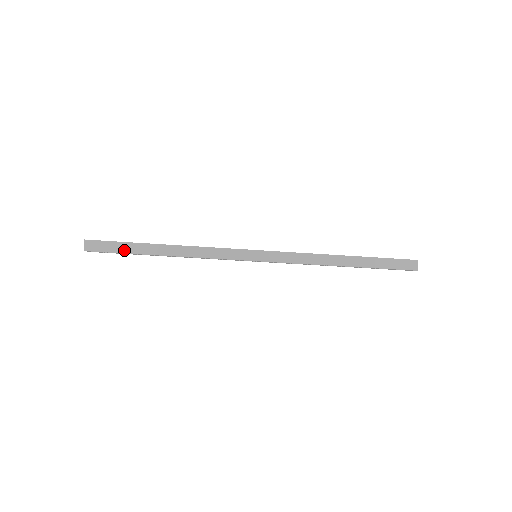
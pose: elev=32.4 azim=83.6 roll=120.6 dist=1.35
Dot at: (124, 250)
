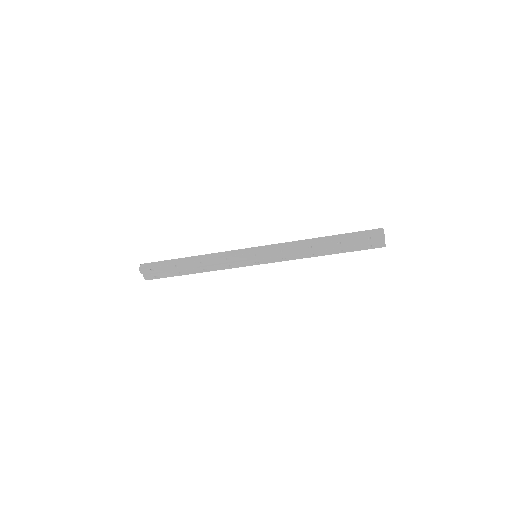
Dot at: (164, 264)
